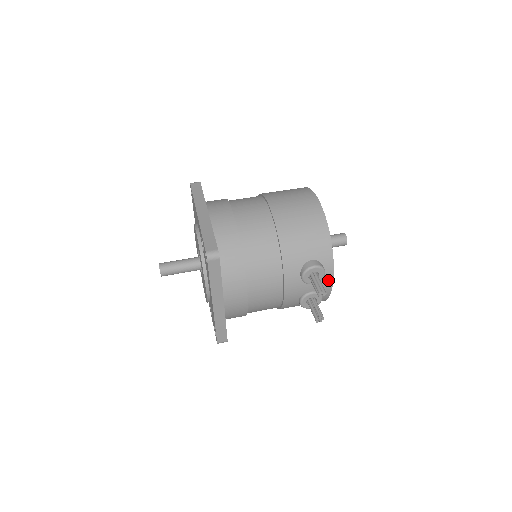
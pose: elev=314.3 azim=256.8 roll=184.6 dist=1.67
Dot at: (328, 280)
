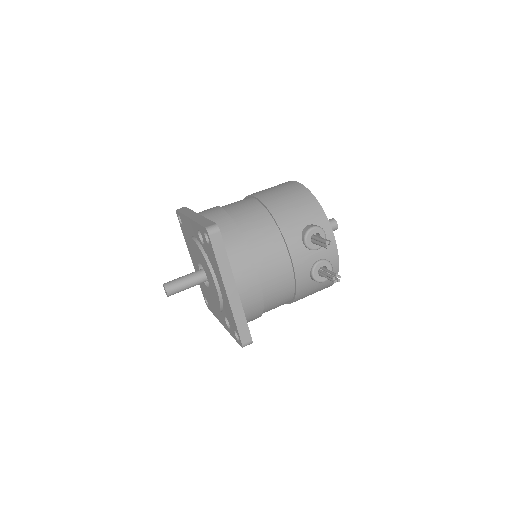
Dot at: occluded
